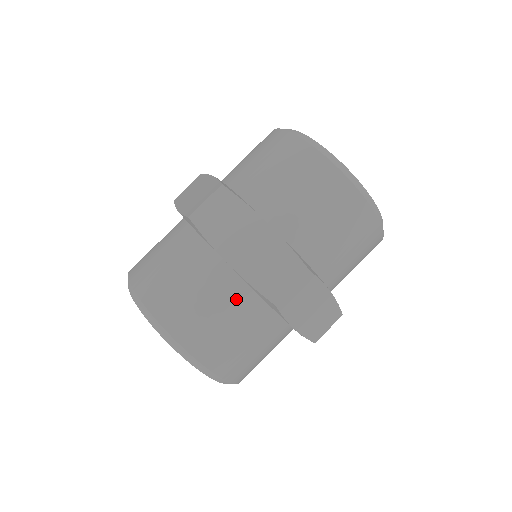
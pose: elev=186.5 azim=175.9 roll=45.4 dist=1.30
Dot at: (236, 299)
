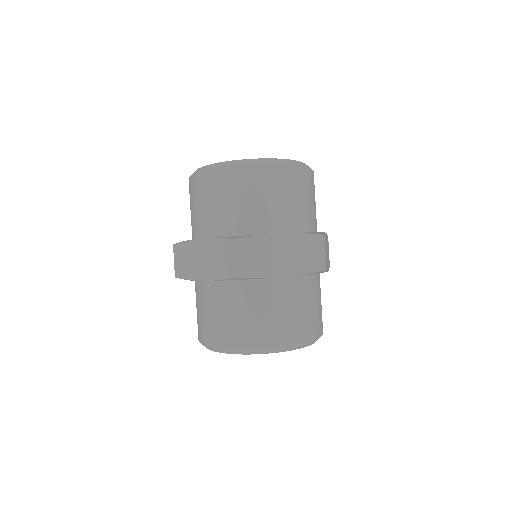
Dot at: (299, 290)
